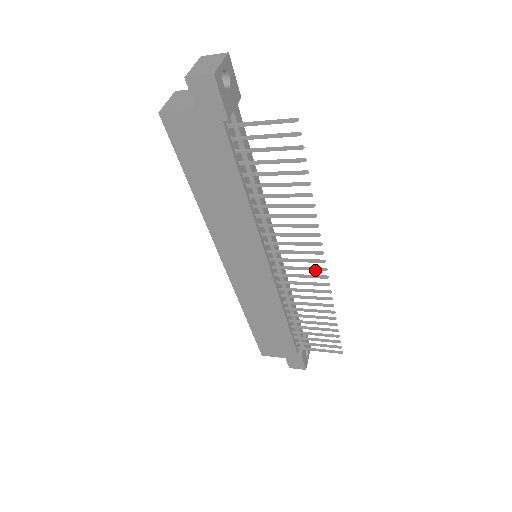
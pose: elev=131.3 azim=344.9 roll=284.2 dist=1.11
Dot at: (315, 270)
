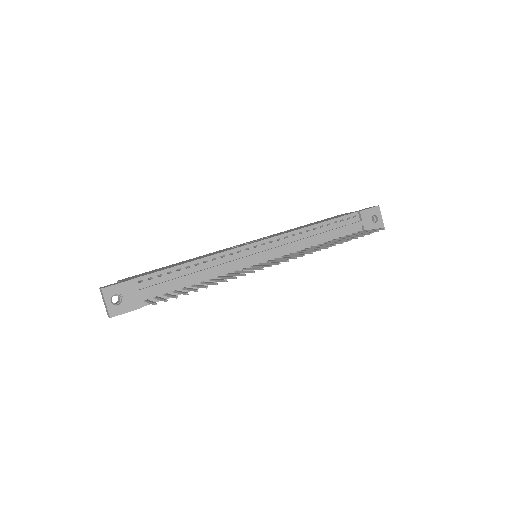
Dot at: (284, 261)
